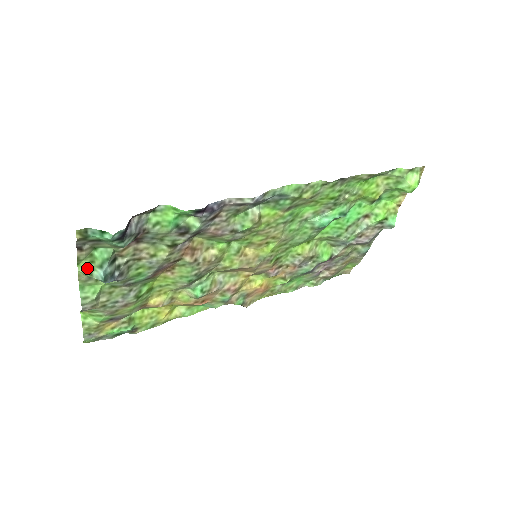
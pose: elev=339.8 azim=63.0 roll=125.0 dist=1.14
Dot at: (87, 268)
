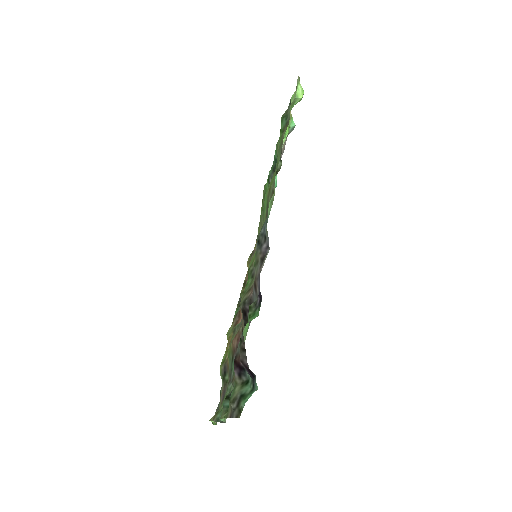
Dot at: occluded
